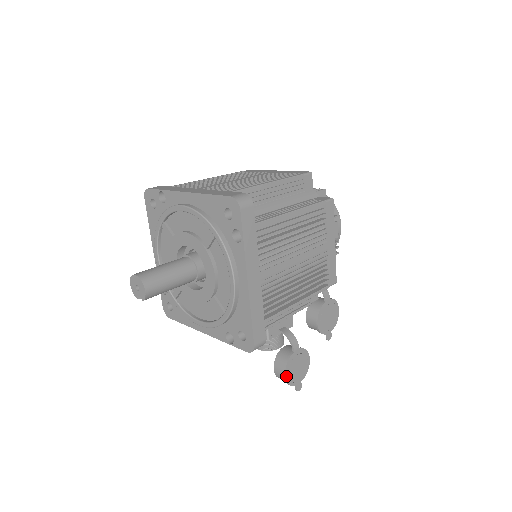
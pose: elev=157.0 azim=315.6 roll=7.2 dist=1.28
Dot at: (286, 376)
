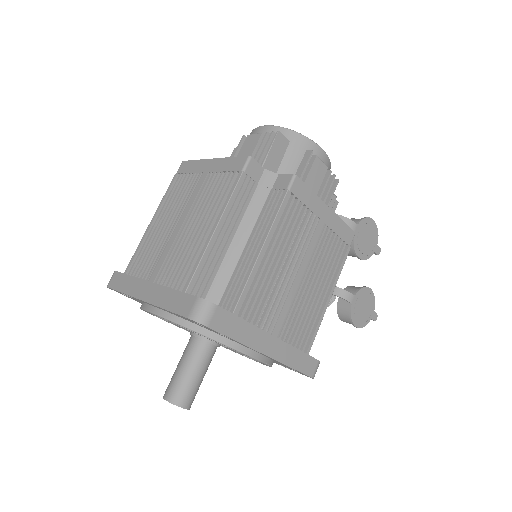
Dot at: (357, 326)
